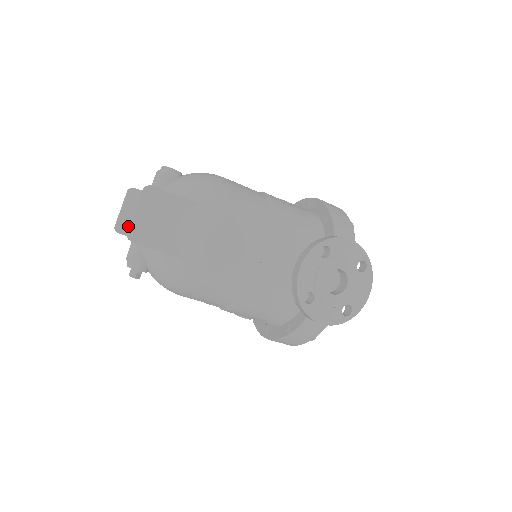
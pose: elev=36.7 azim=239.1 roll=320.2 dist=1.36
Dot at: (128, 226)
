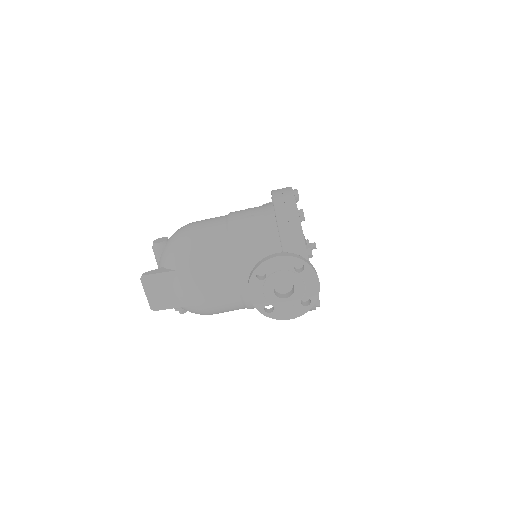
Dot at: occluded
